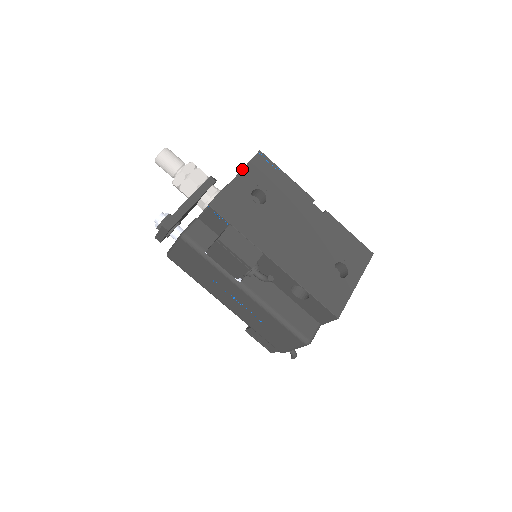
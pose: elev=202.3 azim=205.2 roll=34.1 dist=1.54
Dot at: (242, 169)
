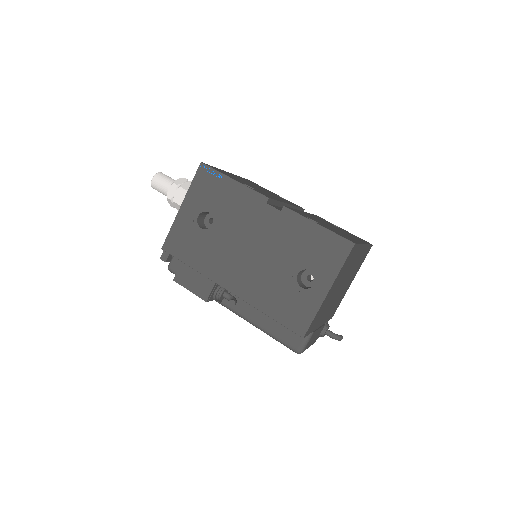
Dot at: (185, 195)
